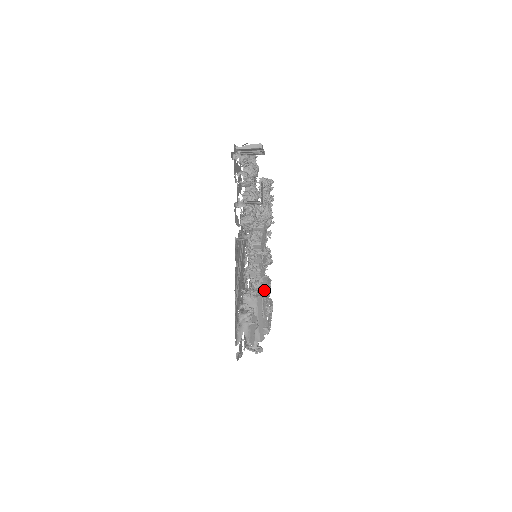
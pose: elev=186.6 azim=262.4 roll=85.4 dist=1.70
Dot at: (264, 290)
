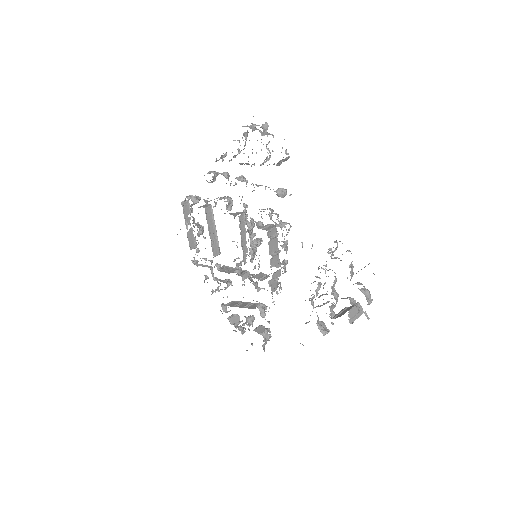
Dot at: (249, 275)
